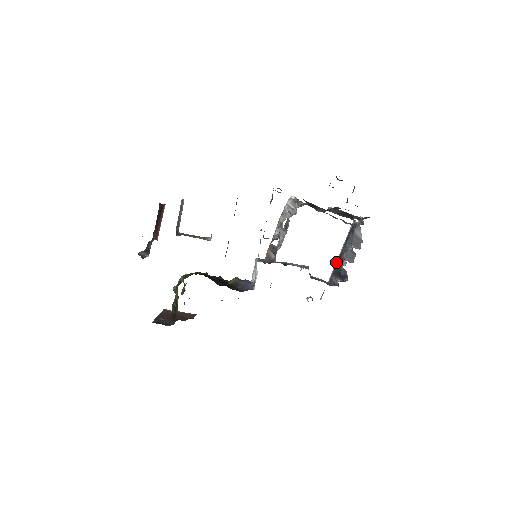
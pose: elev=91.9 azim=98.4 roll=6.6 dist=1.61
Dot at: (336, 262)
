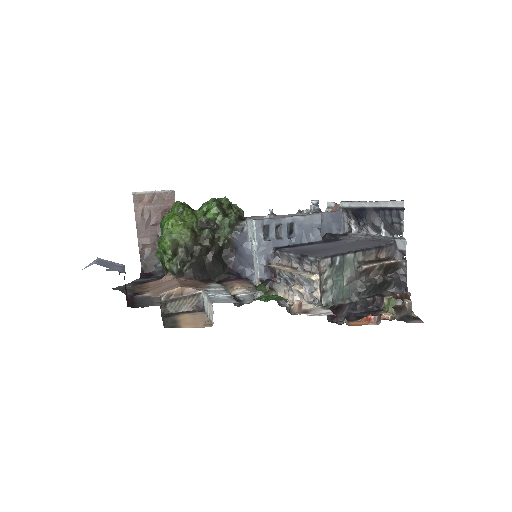
Dot at: (359, 205)
